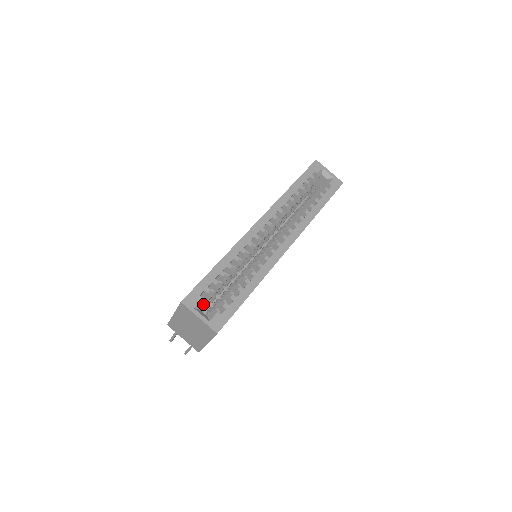
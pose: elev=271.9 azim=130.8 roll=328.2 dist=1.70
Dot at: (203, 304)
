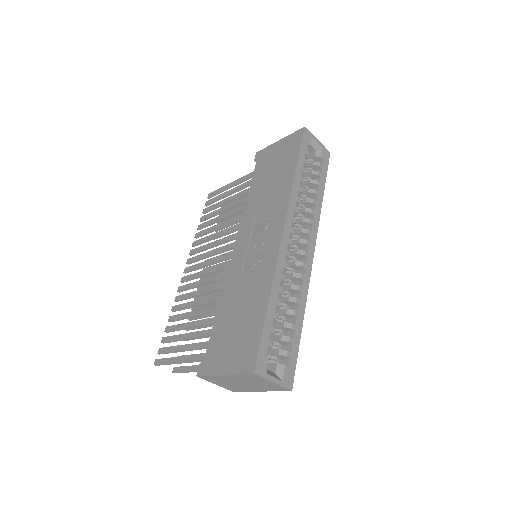
Dot at: occluded
